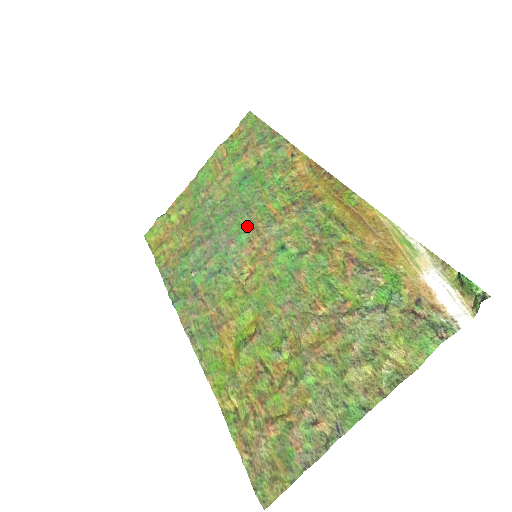
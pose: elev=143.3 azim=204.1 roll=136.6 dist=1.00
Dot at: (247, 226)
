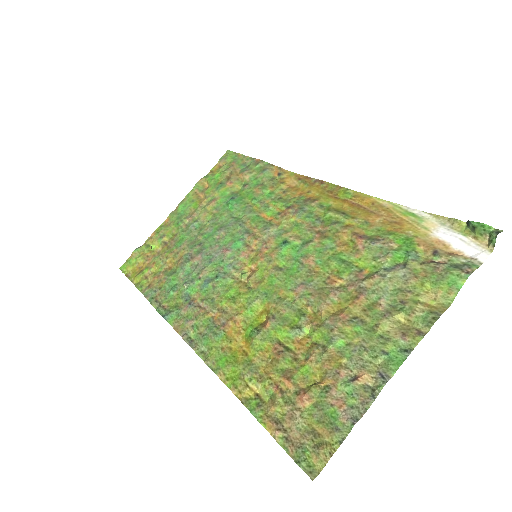
Dot at: (242, 234)
